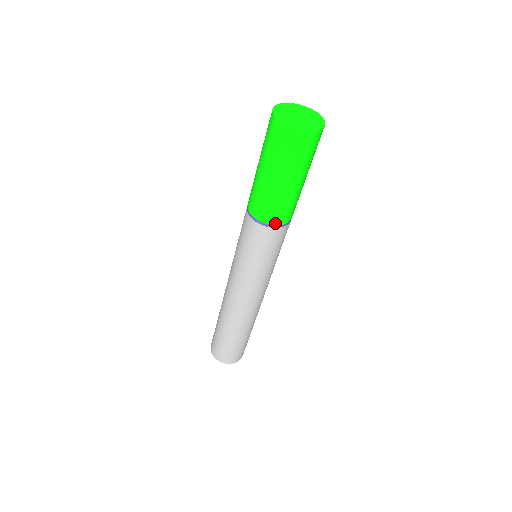
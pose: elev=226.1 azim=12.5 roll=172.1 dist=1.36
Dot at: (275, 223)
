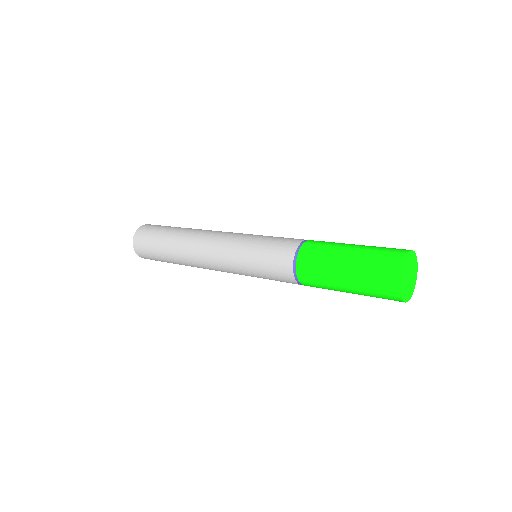
Dot at: occluded
